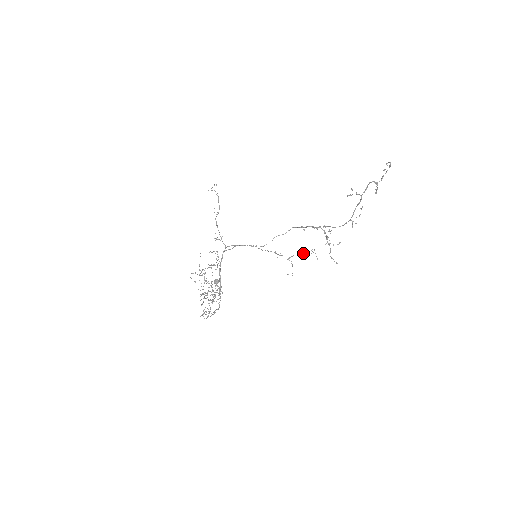
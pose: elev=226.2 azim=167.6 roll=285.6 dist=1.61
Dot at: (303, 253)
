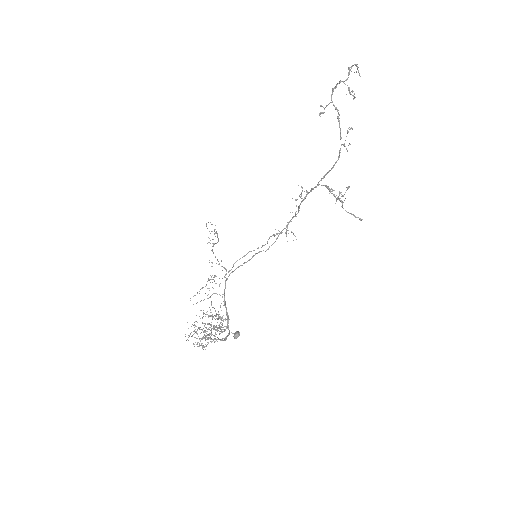
Dot at: (296, 206)
